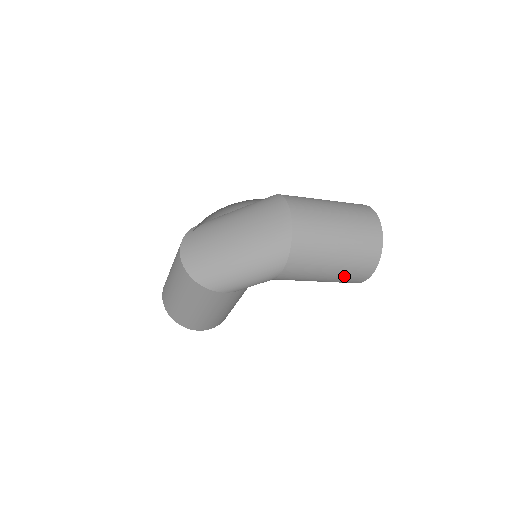
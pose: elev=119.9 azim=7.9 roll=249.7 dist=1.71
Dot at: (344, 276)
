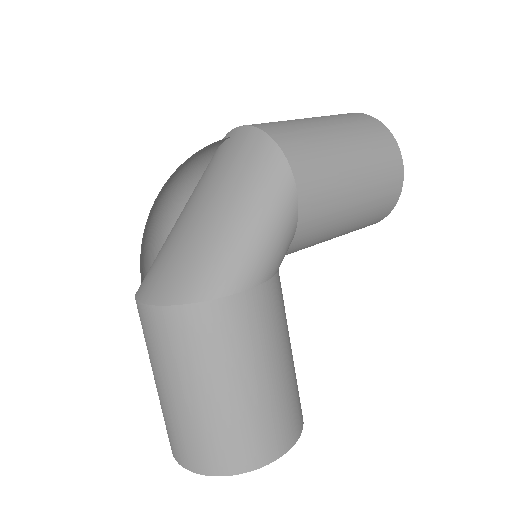
Dot at: (375, 170)
